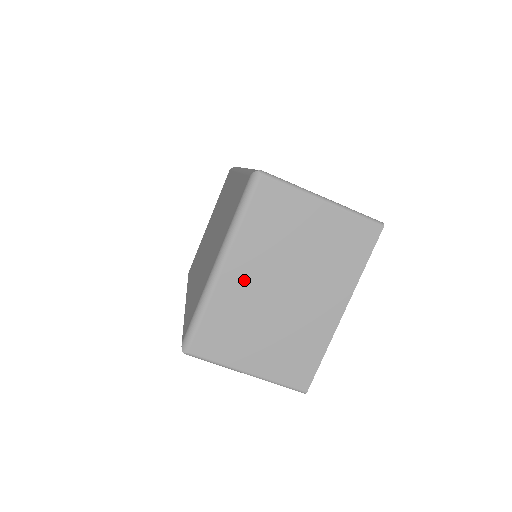
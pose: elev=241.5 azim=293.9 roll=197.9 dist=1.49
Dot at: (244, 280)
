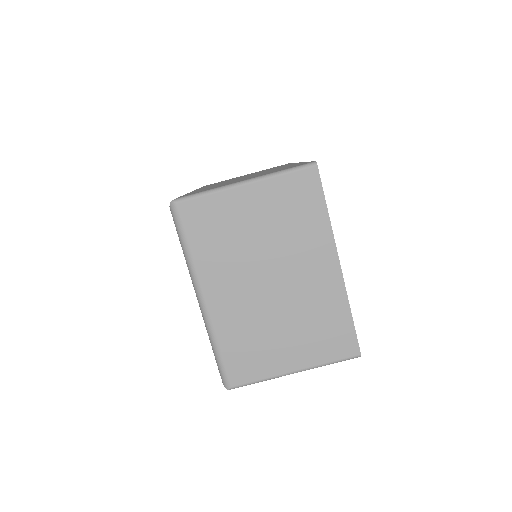
Dot at: (230, 298)
